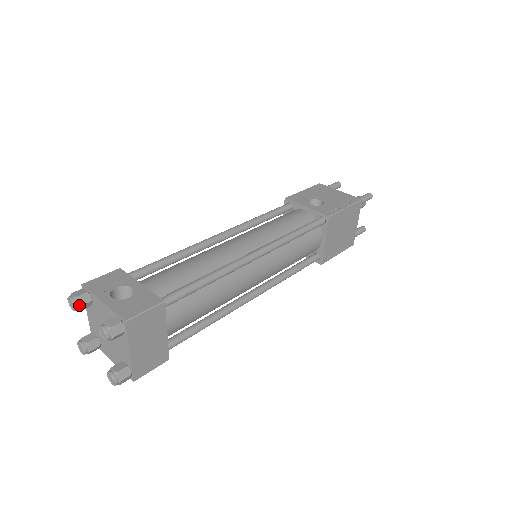
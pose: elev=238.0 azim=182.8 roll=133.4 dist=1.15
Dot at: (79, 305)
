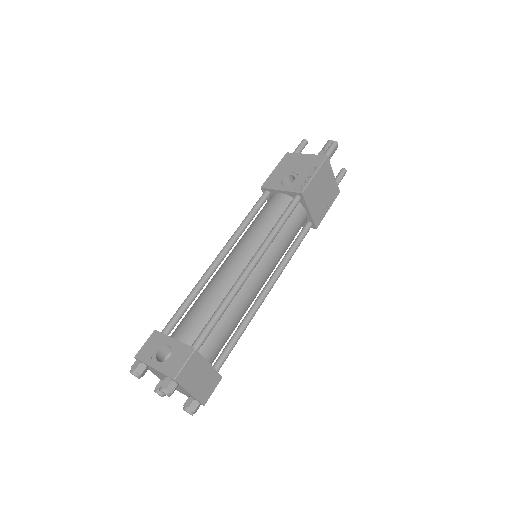
Dot at: (140, 375)
